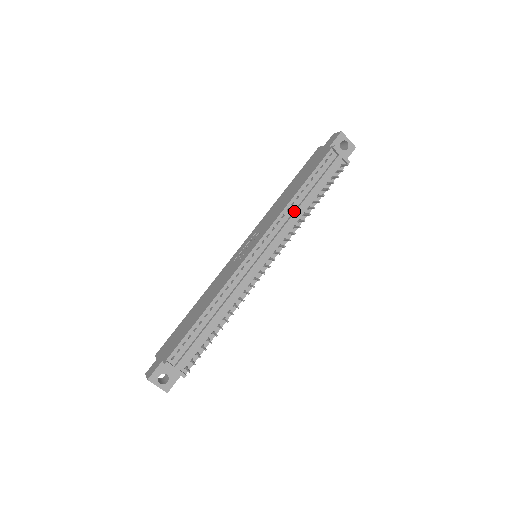
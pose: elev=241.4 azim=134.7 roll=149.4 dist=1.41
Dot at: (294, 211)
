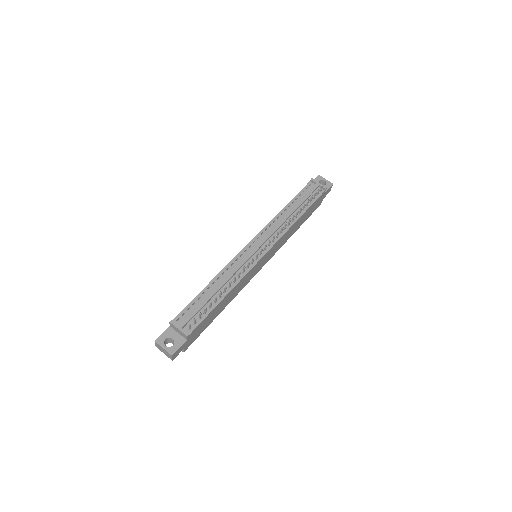
Dot at: (283, 218)
